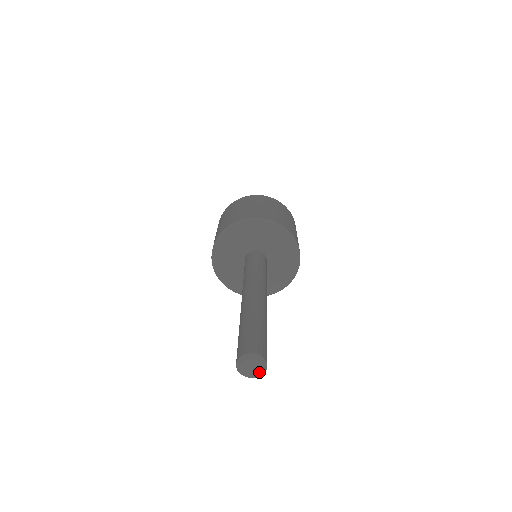
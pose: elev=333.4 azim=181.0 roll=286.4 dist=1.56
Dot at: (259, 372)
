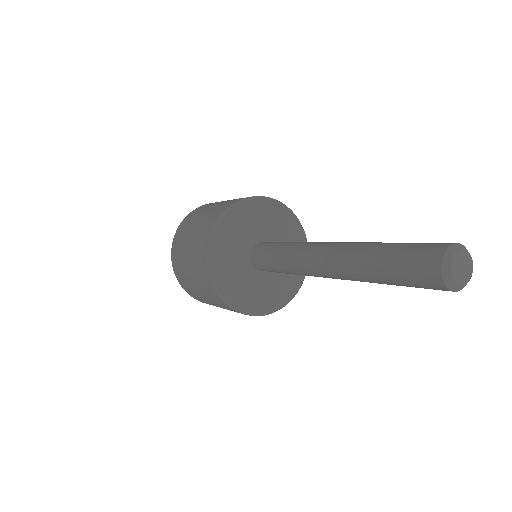
Dot at: (464, 280)
